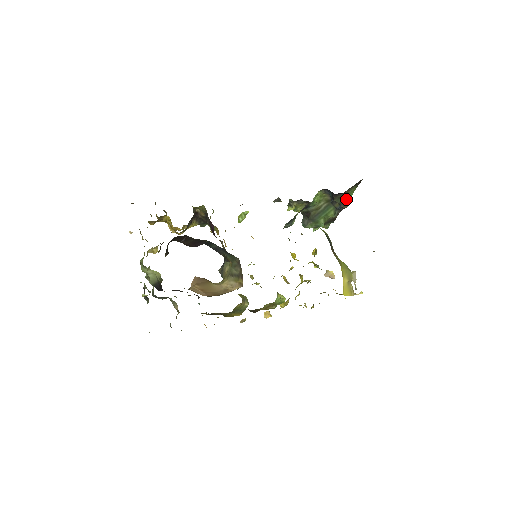
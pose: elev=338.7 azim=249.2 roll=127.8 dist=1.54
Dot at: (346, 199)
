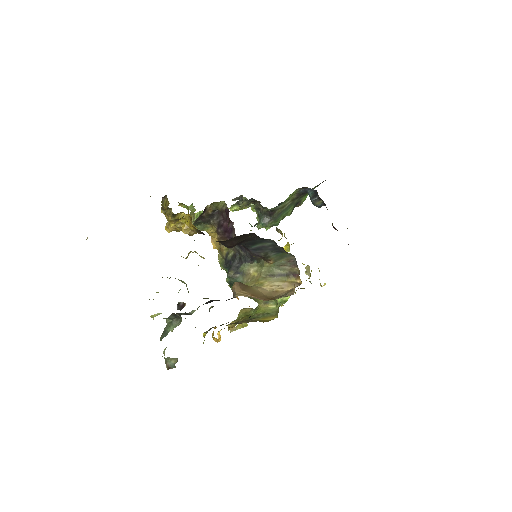
Dot at: (303, 198)
